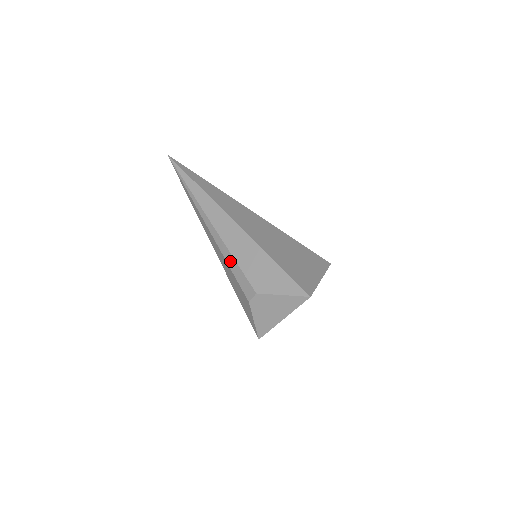
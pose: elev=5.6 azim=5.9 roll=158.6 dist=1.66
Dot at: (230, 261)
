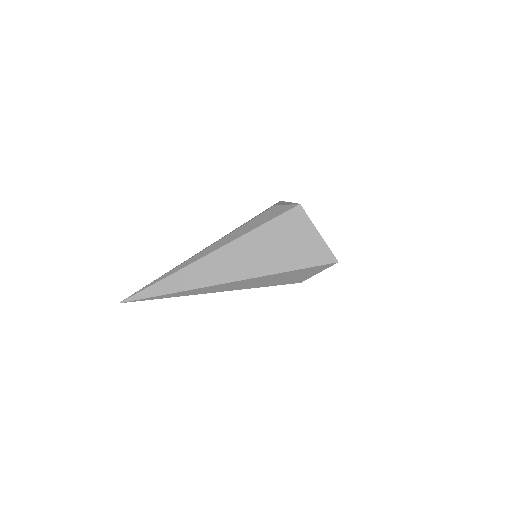
Dot at: occluded
